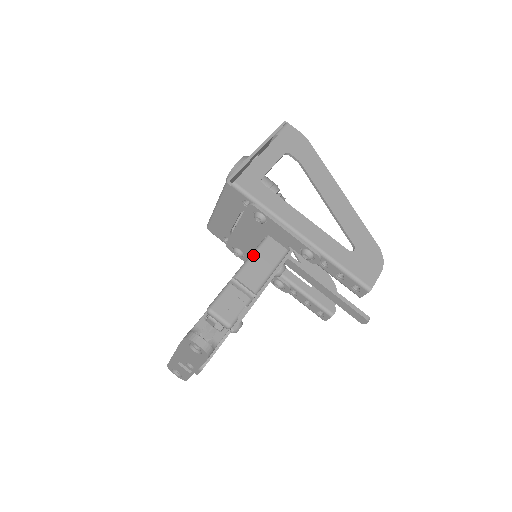
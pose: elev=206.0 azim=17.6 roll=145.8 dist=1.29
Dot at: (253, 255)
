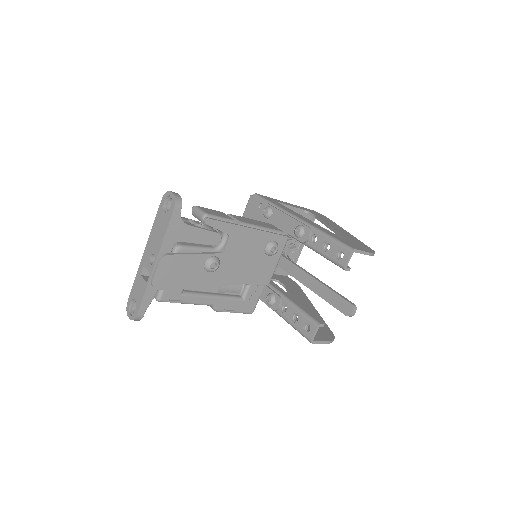
Dot at: (251, 219)
